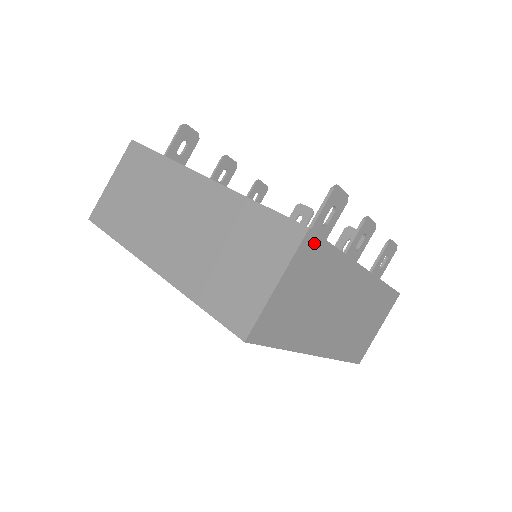
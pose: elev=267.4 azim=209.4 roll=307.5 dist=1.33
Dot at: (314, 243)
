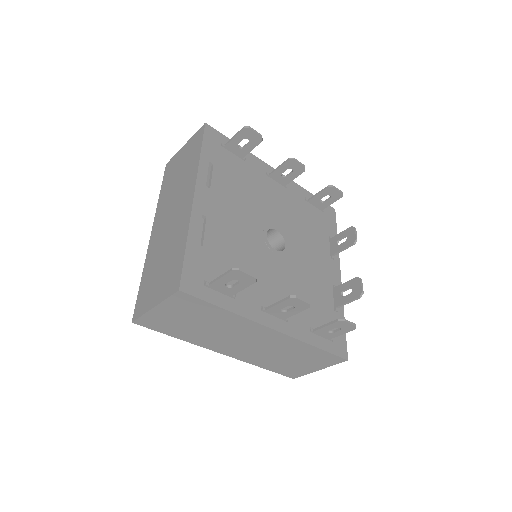
Dot at: (190, 299)
